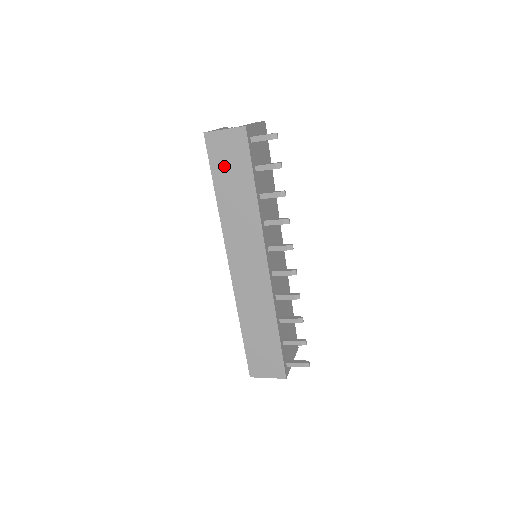
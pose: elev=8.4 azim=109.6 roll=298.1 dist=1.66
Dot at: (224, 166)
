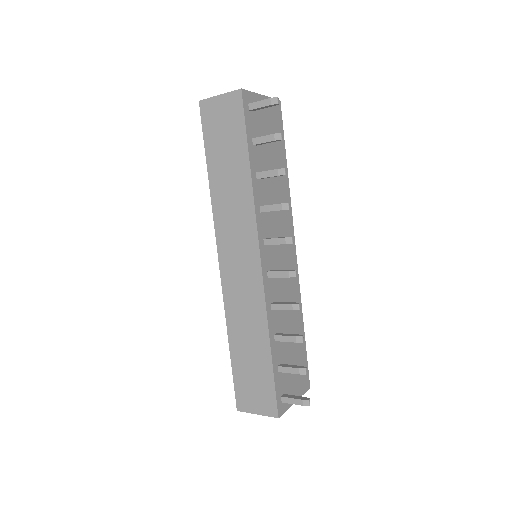
Dot at: (218, 138)
